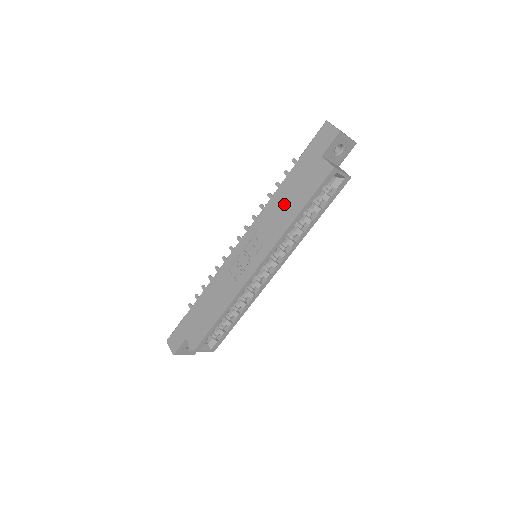
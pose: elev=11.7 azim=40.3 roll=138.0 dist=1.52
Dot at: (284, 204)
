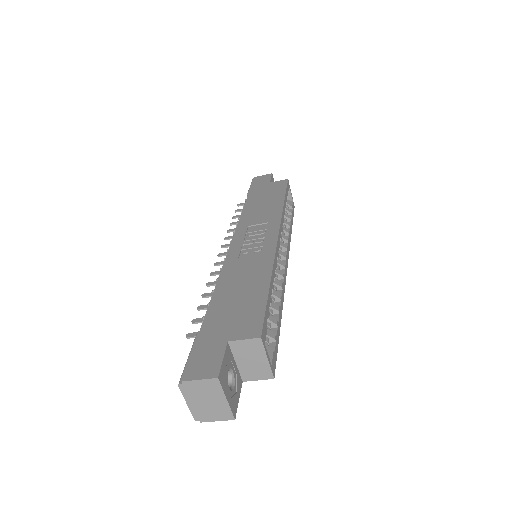
Dot at: (262, 205)
